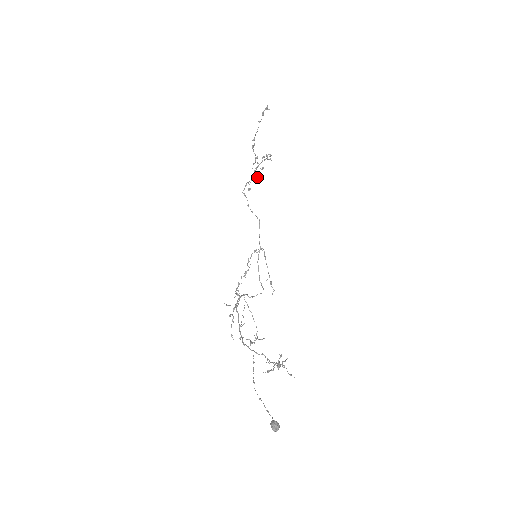
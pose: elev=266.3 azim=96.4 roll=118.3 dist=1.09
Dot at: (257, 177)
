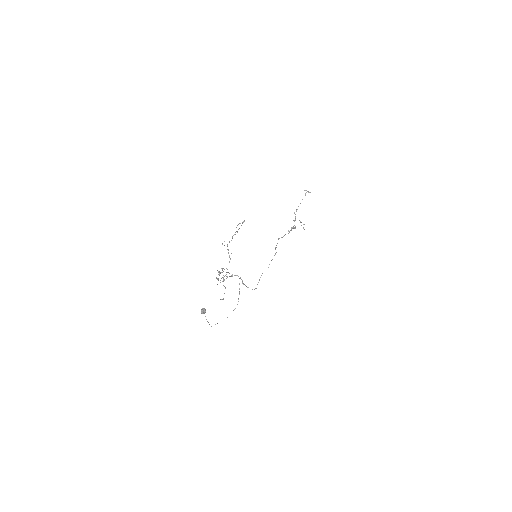
Dot at: (289, 231)
